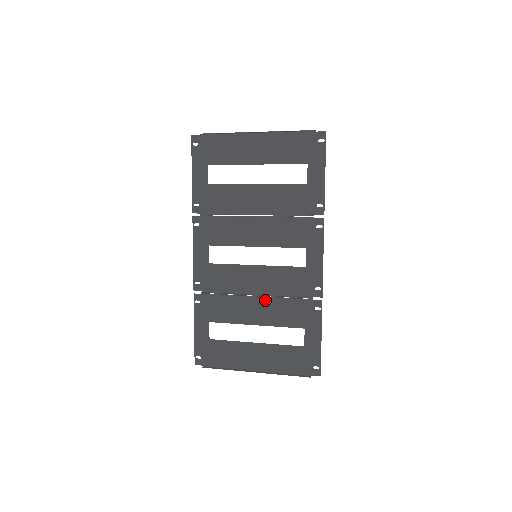
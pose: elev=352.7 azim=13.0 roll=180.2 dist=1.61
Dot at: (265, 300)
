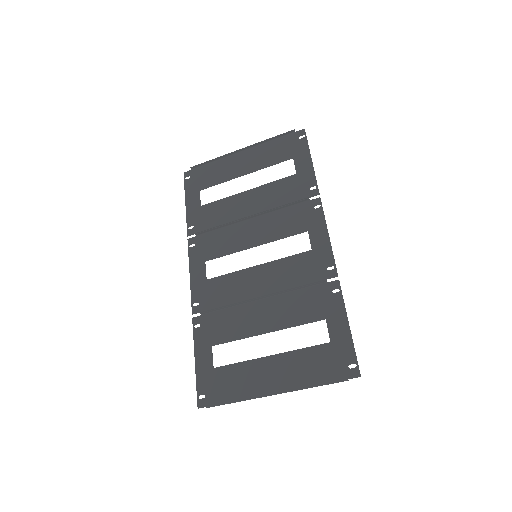
Dot at: (273, 300)
